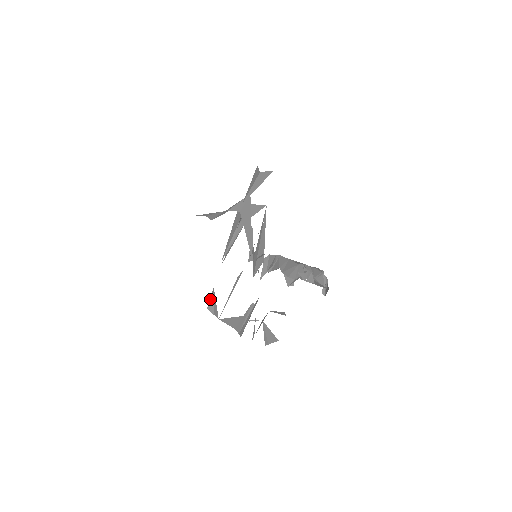
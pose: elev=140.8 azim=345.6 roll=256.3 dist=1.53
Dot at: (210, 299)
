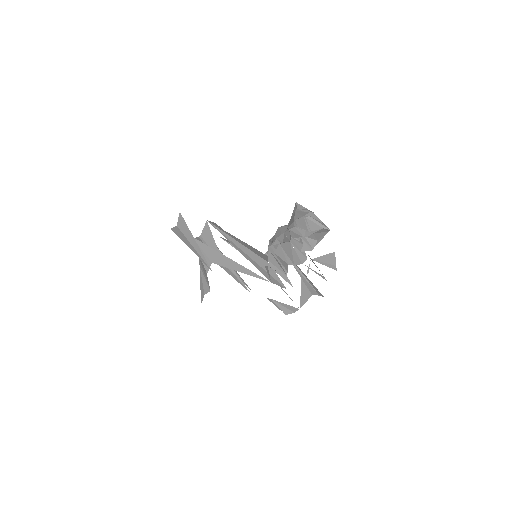
Dot at: (278, 308)
